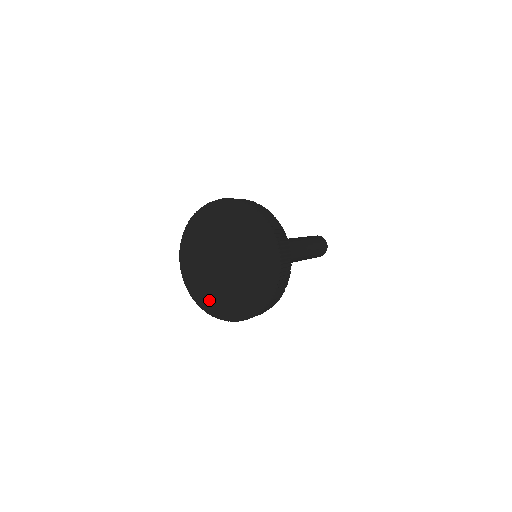
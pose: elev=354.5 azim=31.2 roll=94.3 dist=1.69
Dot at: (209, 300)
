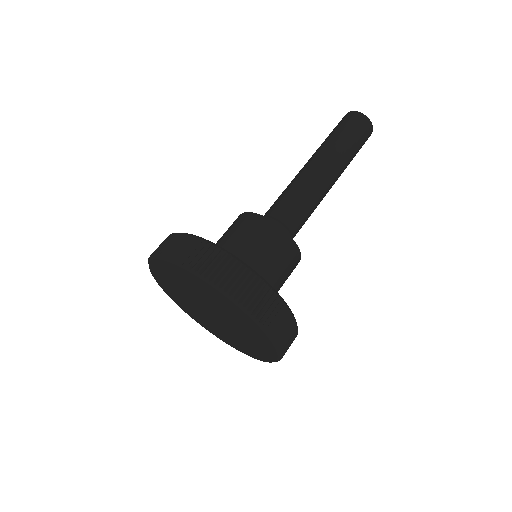
Dot at: (186, 309)
